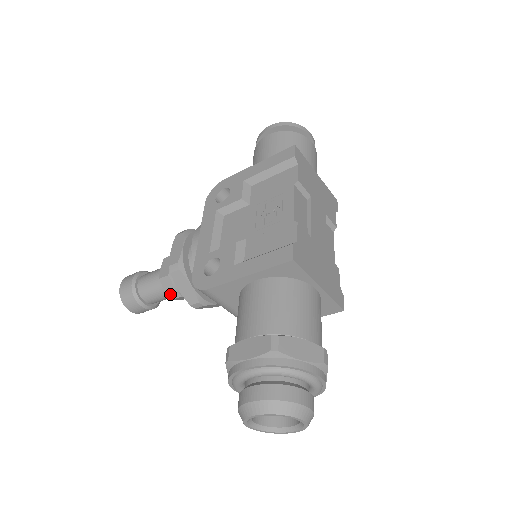
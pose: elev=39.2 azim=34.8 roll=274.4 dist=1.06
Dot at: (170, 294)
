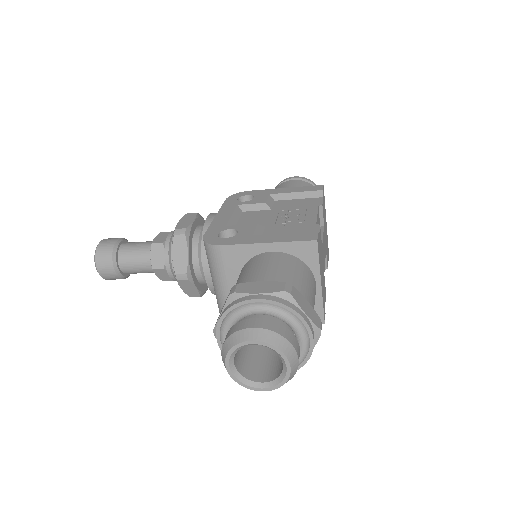
Dot at: (154, 262)
